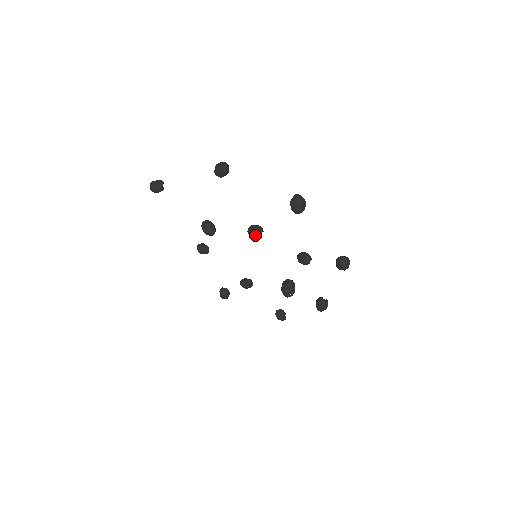
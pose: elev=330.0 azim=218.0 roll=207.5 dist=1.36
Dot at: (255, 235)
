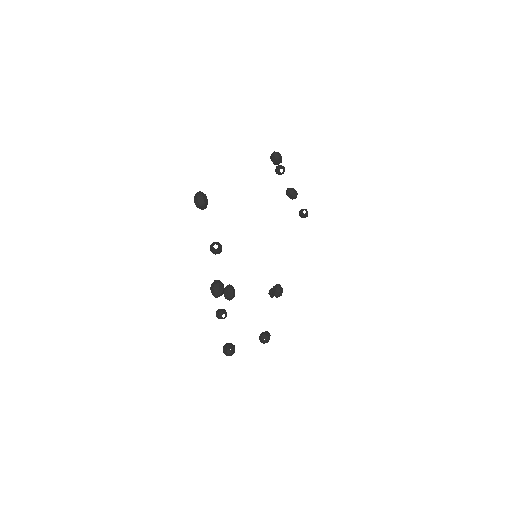
Dot at: (224, 296)
